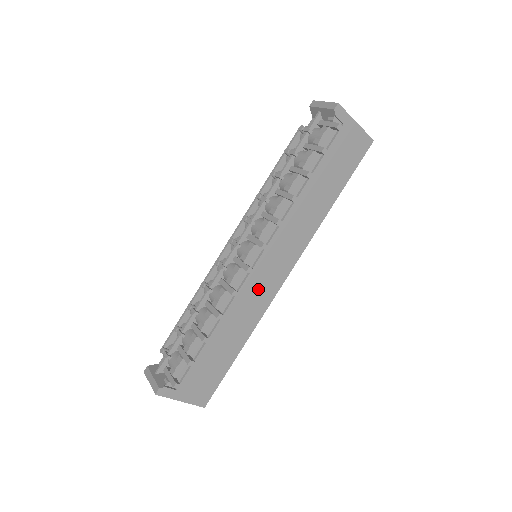
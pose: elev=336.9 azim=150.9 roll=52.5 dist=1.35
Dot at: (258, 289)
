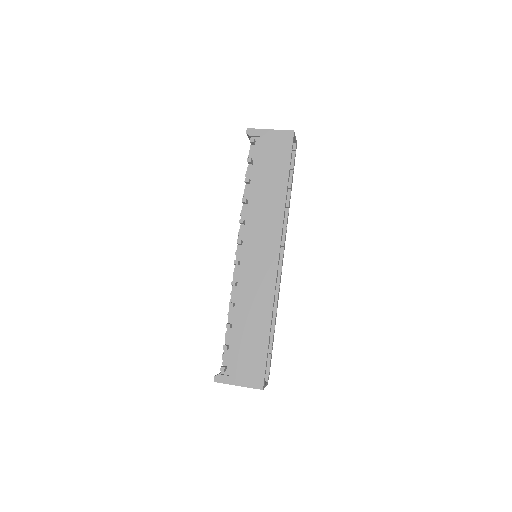
Dot at: (257, 276)
